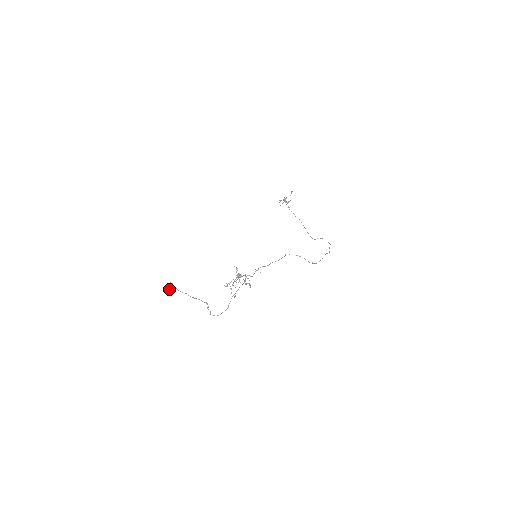
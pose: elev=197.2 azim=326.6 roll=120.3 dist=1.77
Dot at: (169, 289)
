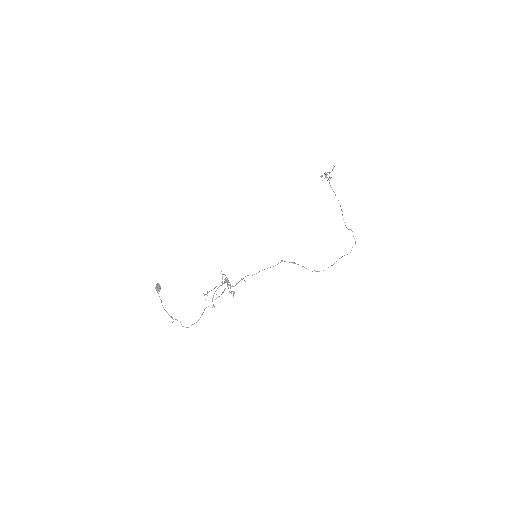
Dot at: (156, 290)
